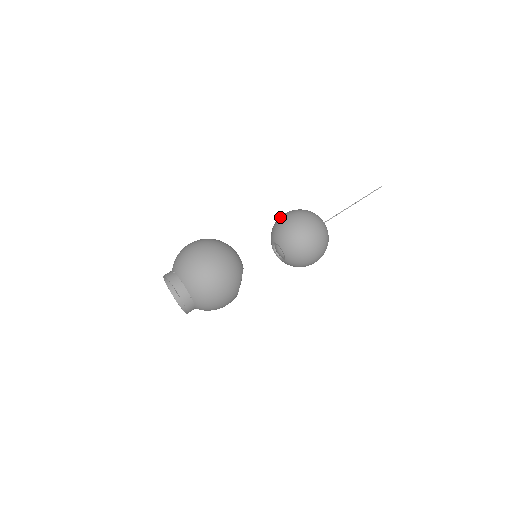
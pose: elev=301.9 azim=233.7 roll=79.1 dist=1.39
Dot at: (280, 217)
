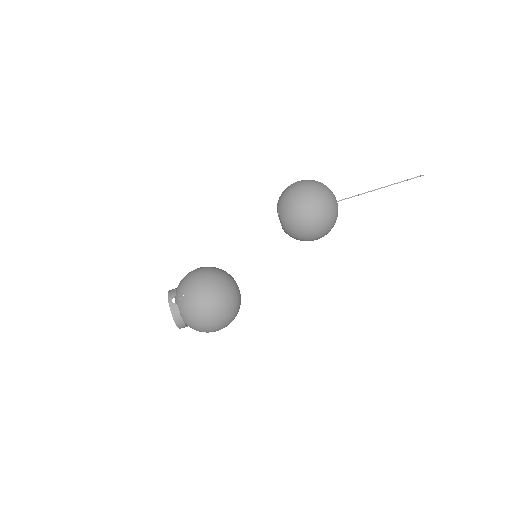
Dot at: (302, 208)
